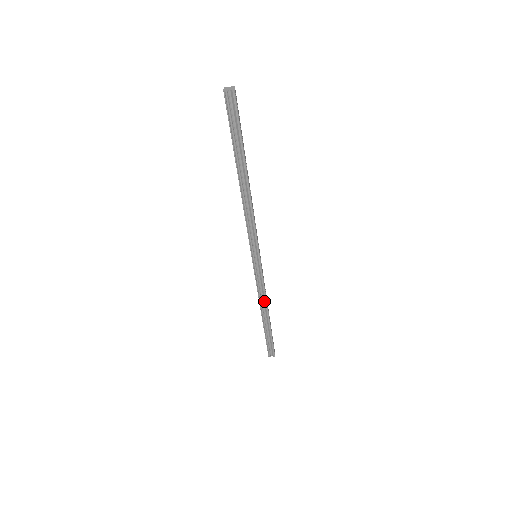
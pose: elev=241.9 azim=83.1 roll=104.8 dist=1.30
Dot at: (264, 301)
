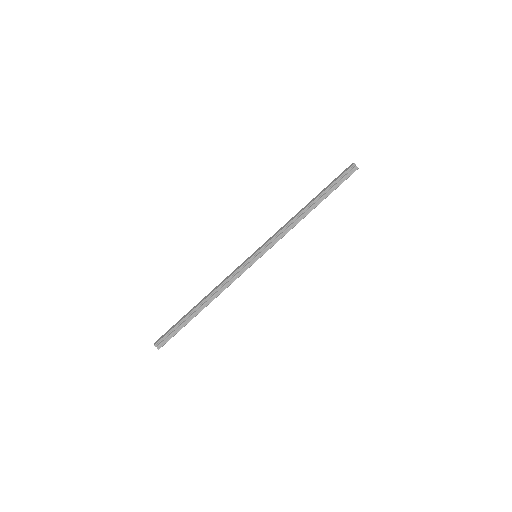
Dot at: (219, 292)
